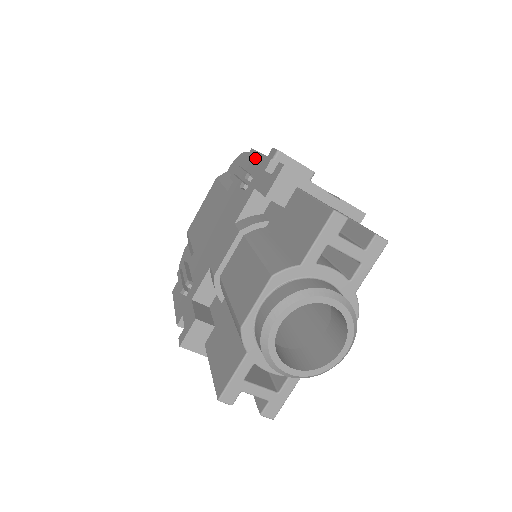
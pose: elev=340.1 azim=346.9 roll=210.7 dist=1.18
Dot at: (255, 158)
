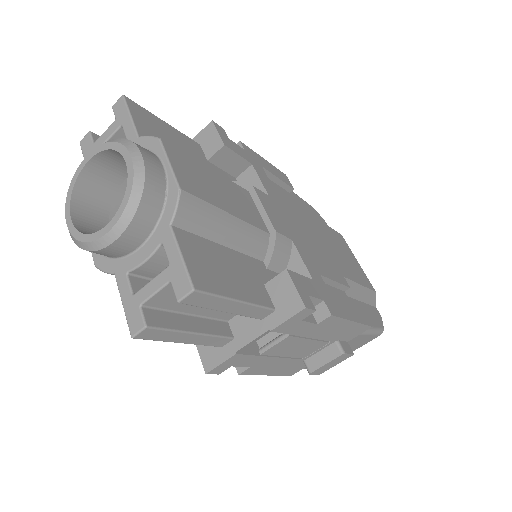
Dot at: occluded
